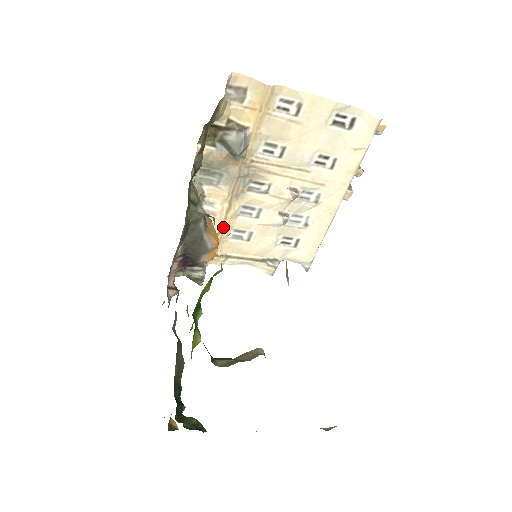
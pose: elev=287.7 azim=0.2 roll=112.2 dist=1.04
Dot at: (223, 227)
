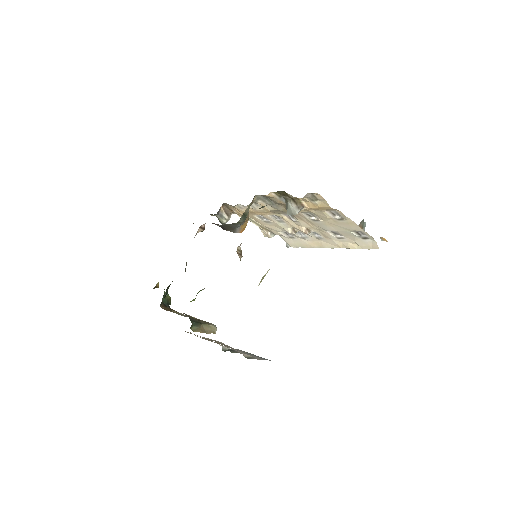
Dot at: (256, 213)
